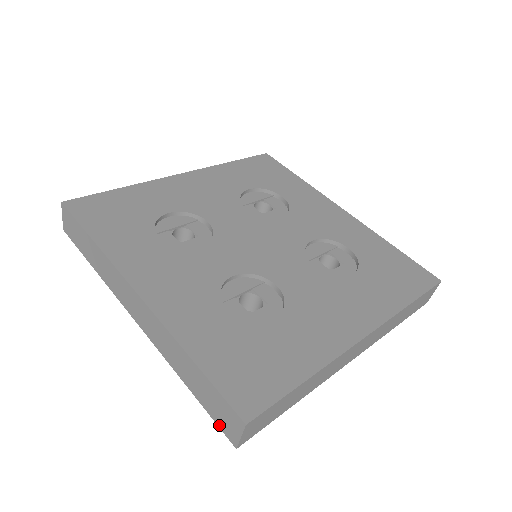
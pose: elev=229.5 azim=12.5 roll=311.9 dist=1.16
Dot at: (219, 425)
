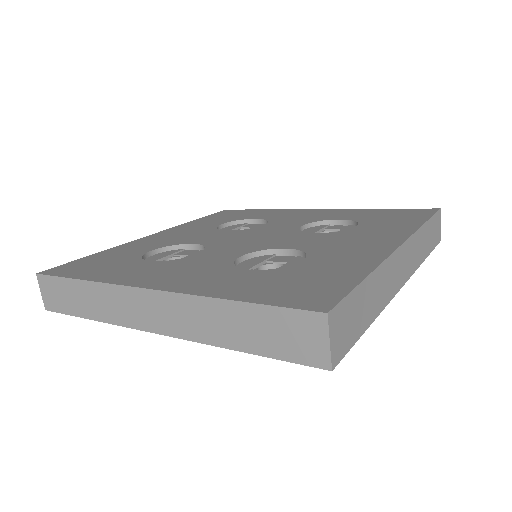
Dot at: (298, 360)
